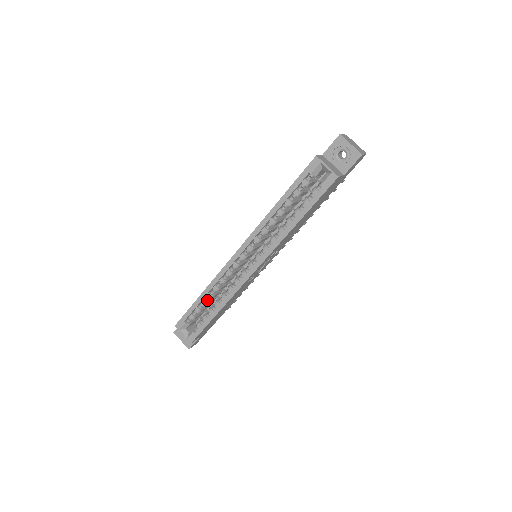
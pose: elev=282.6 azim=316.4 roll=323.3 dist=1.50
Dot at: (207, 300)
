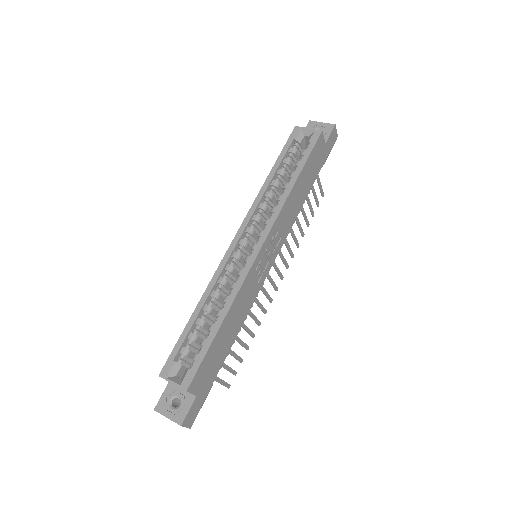
Dot at: (204, 318)
